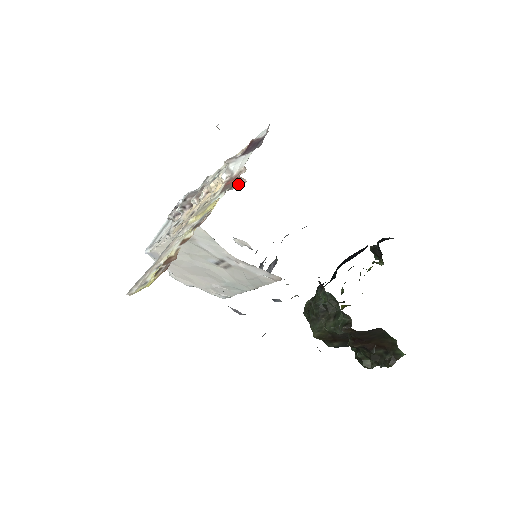
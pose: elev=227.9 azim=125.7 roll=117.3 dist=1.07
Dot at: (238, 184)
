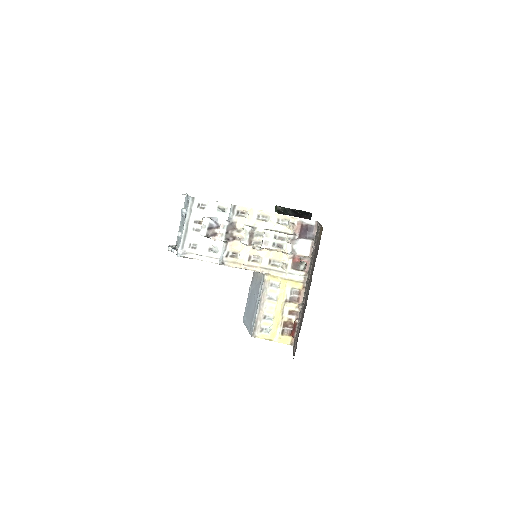
Dot at: (302, 264)
